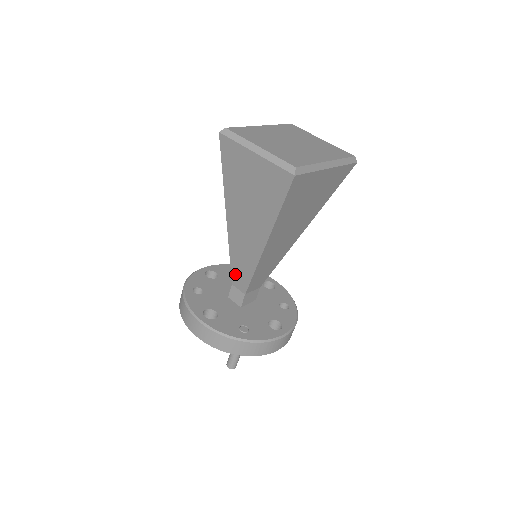
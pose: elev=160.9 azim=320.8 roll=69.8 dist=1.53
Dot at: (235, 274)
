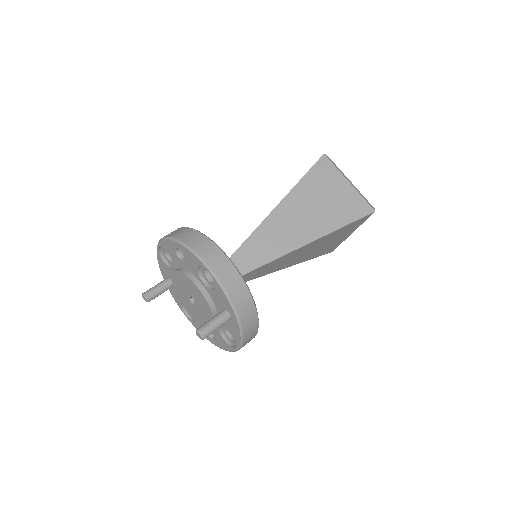
Dot at: (241, 255)
